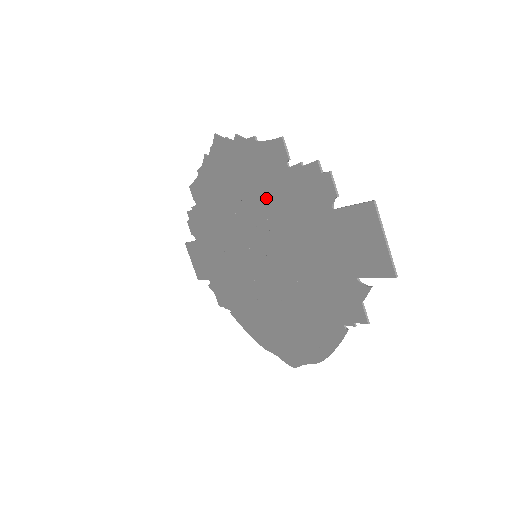
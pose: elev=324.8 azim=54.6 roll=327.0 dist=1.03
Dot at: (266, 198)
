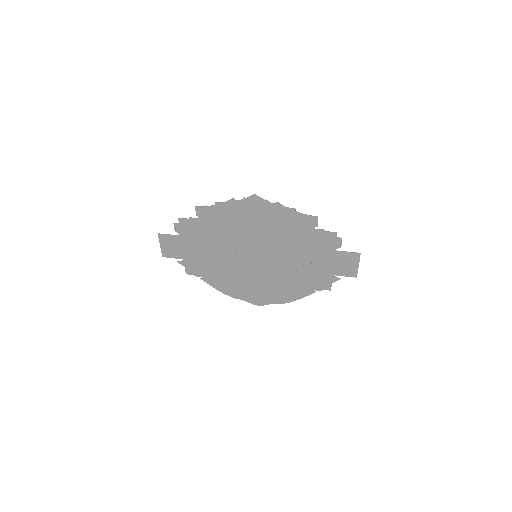
Dot at: (287, 235)
